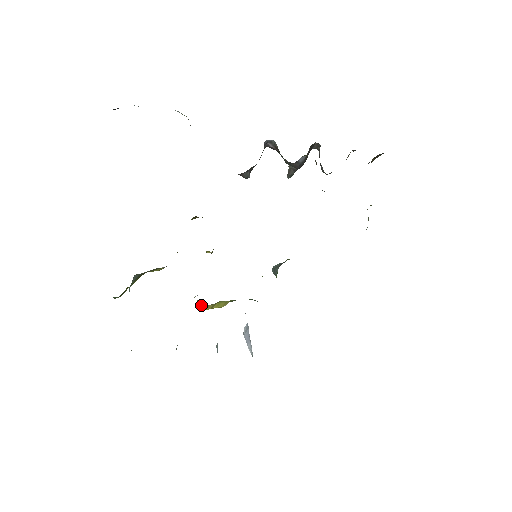
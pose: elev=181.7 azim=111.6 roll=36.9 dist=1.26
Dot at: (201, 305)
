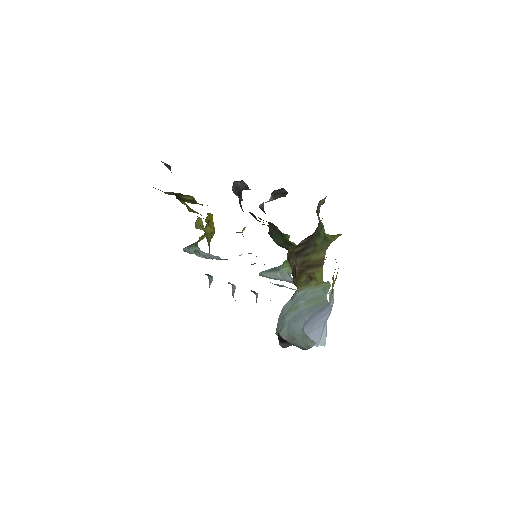
Dot at: occluded
